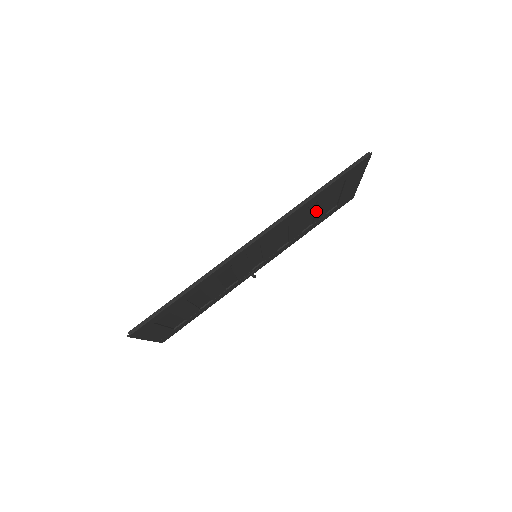
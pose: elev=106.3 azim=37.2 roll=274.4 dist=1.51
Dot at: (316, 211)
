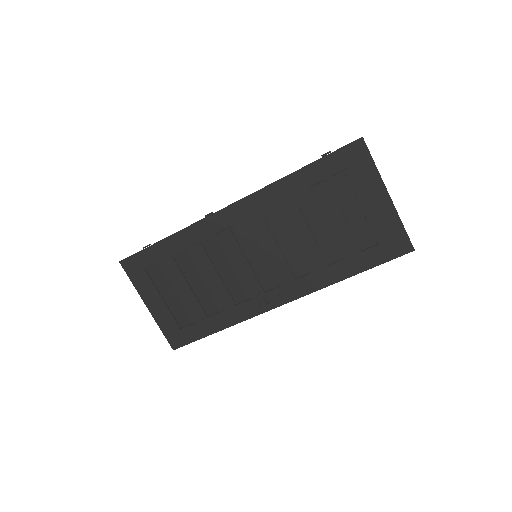
Dot at: (326, 221)
